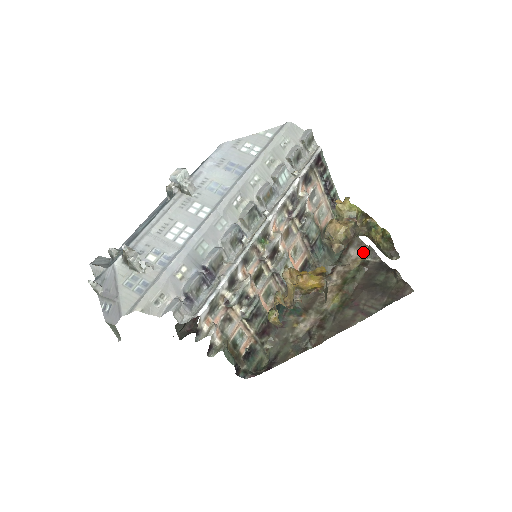
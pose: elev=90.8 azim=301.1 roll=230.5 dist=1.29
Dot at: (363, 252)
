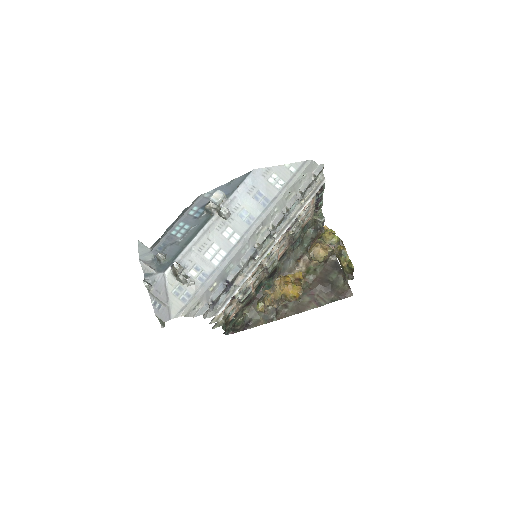
Dot at: occluded
